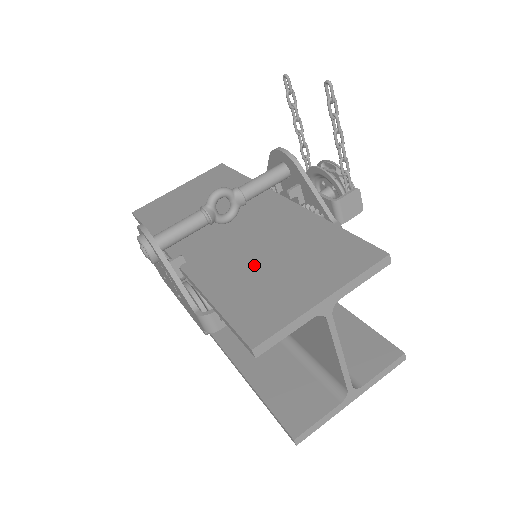
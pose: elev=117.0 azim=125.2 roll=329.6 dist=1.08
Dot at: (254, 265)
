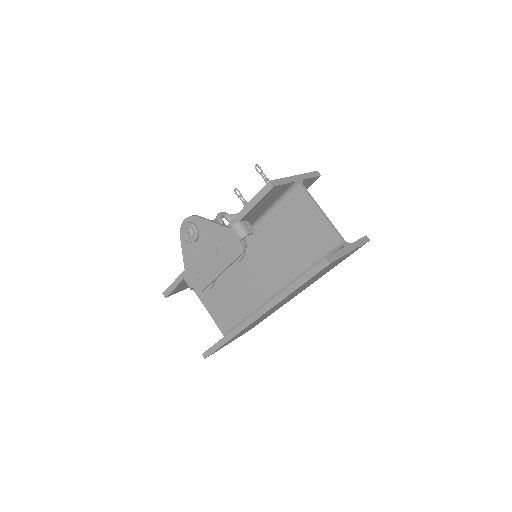
Dot at: occluded
